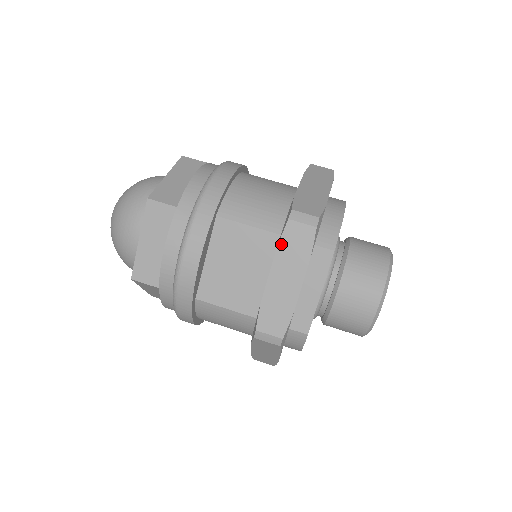
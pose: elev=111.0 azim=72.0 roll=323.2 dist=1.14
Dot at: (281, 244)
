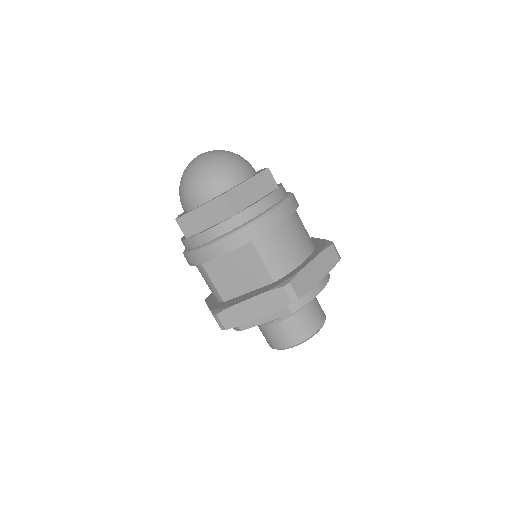
Dot at: (268, 293)
